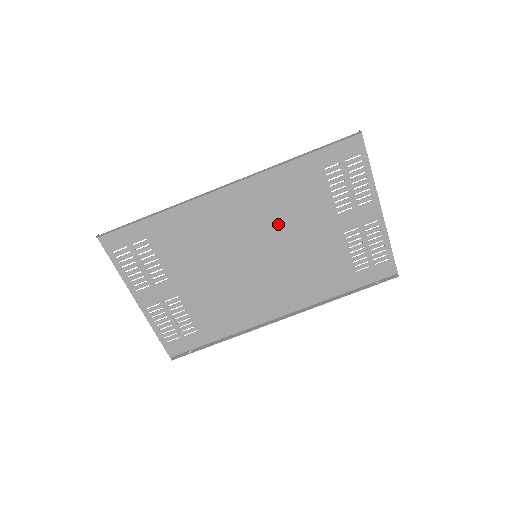
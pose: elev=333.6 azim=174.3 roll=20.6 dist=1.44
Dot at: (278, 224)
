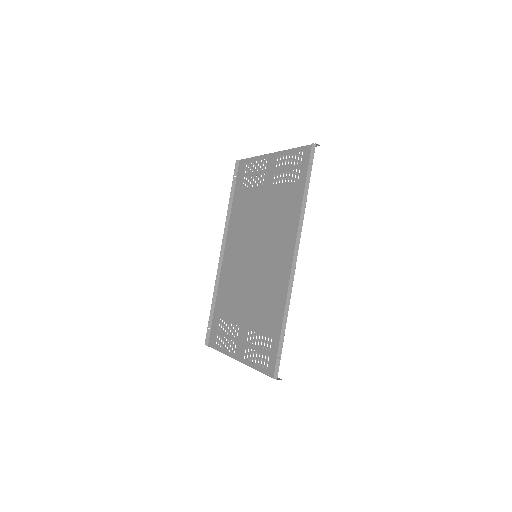
Dot at: (250, 230)
